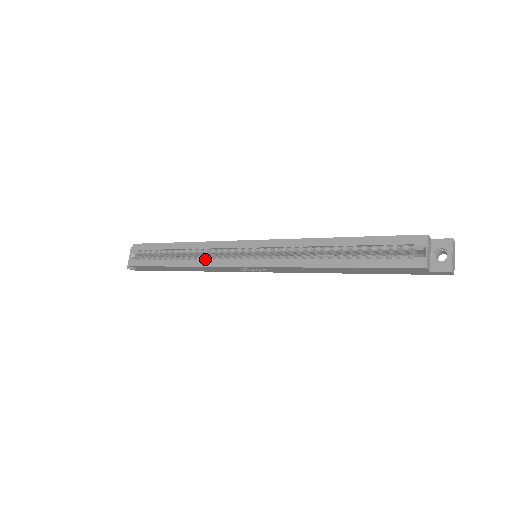
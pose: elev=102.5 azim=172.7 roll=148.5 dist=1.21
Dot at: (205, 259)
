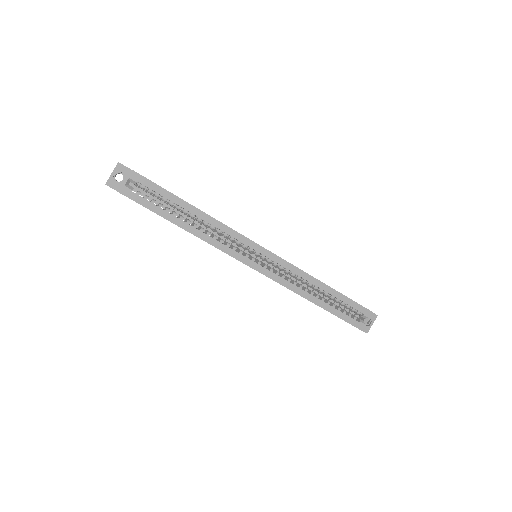
Dot at: occluded
